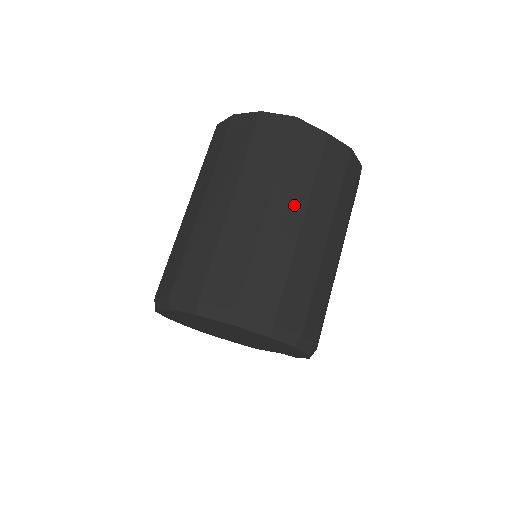
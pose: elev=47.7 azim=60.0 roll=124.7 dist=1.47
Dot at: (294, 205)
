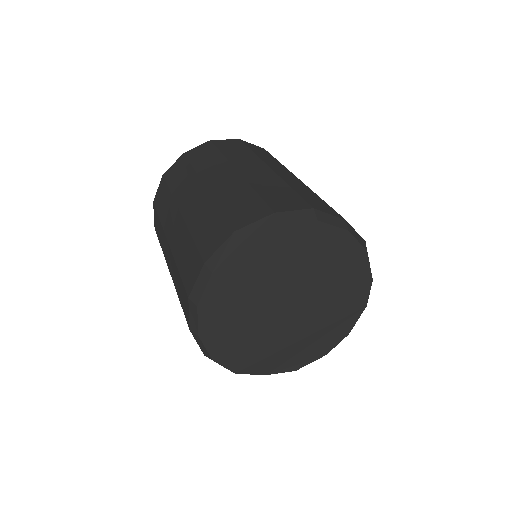
Dot at: occluded
